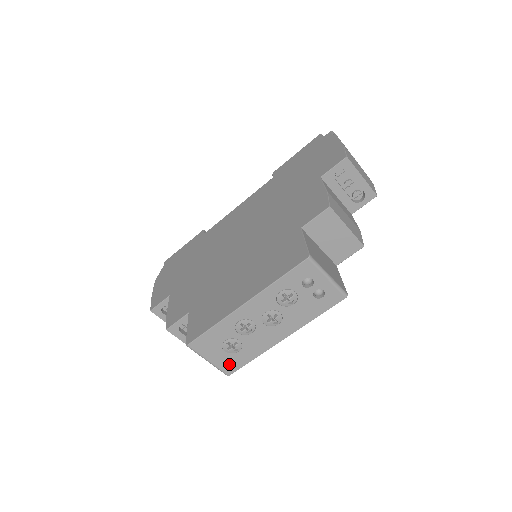
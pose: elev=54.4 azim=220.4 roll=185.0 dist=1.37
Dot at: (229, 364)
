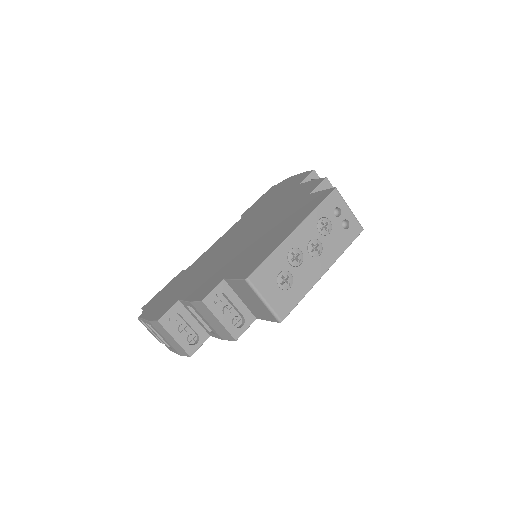
Dot at: (282, 305)
